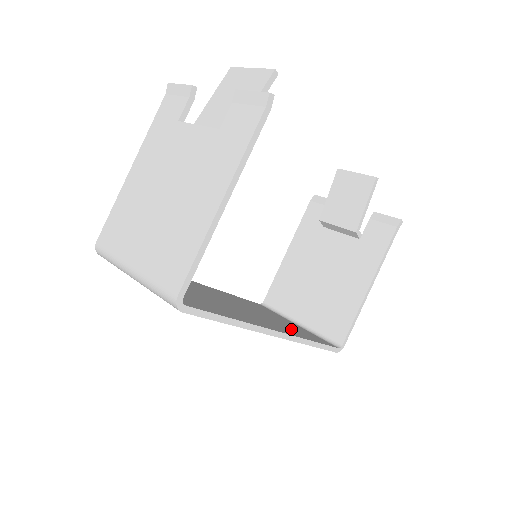
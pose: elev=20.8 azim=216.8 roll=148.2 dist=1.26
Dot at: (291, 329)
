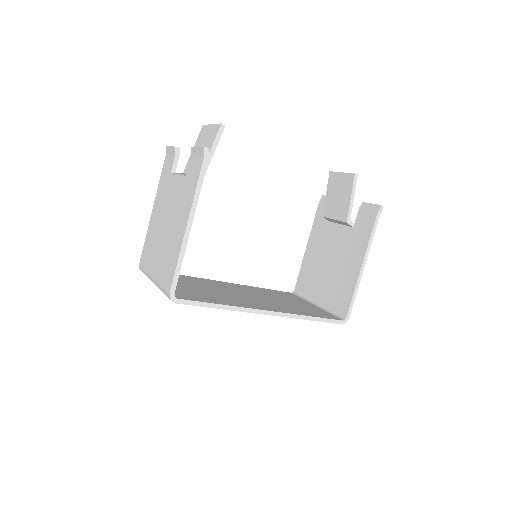
Dot at: (295, 309)
